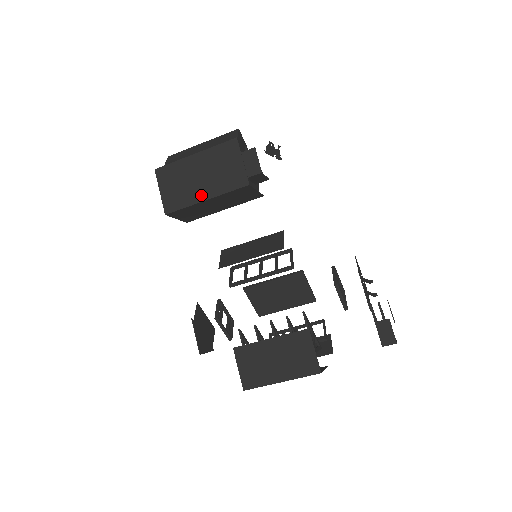
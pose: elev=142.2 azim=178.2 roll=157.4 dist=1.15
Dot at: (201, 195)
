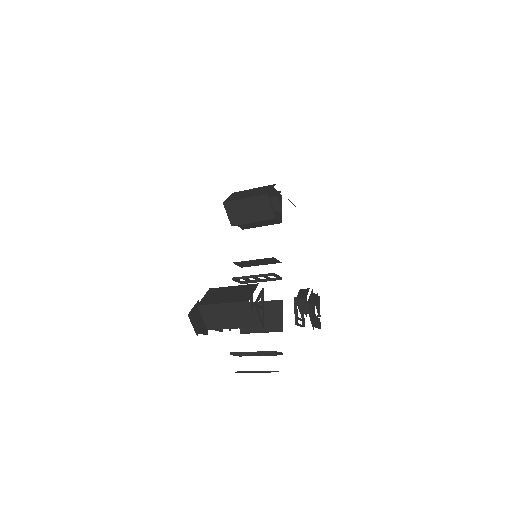
Dot at: (244, 197)
